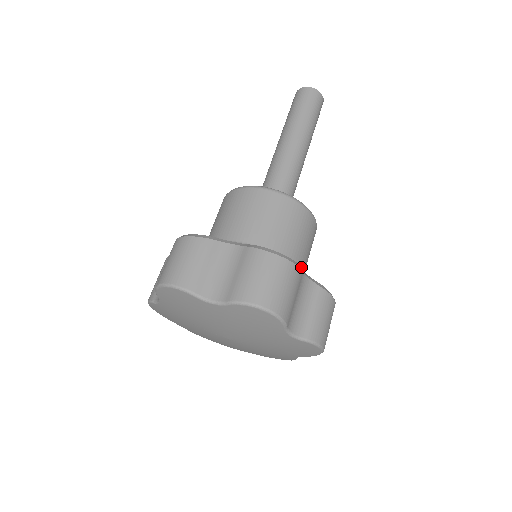
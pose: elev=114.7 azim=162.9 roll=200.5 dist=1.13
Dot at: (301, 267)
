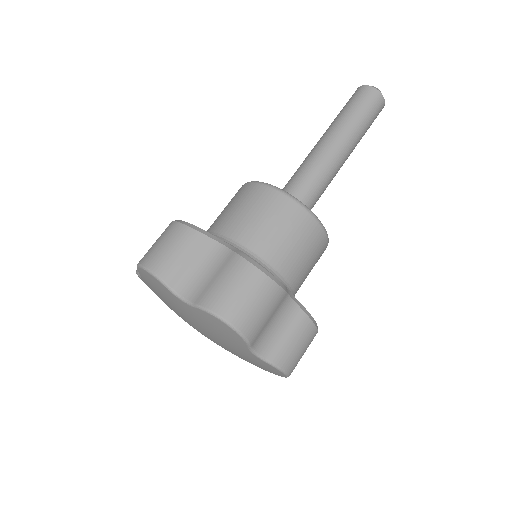
Dot at: (295, 283)
